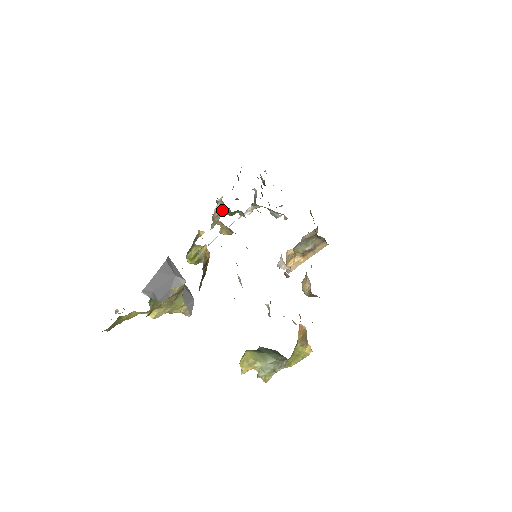
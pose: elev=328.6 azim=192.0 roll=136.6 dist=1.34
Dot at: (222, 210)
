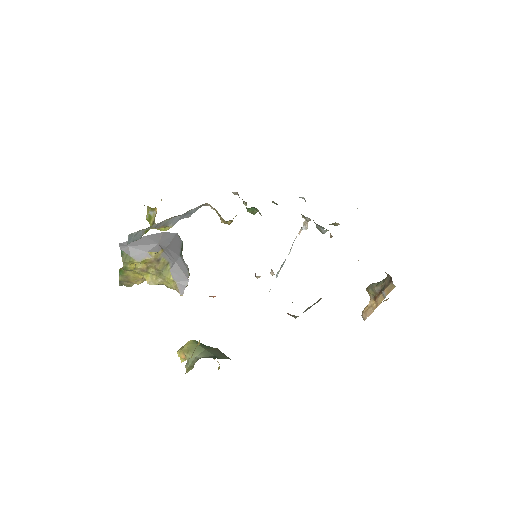
Dot at: occluded
